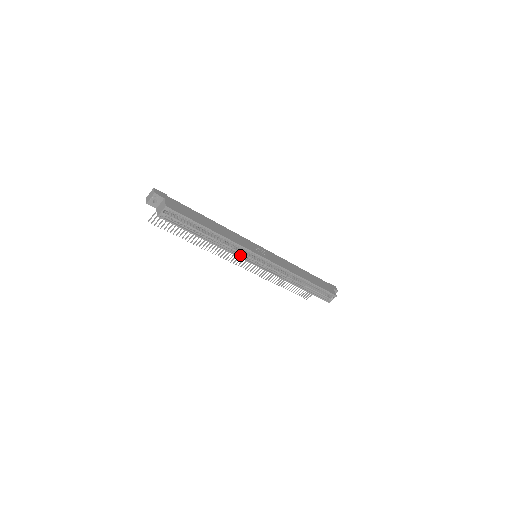
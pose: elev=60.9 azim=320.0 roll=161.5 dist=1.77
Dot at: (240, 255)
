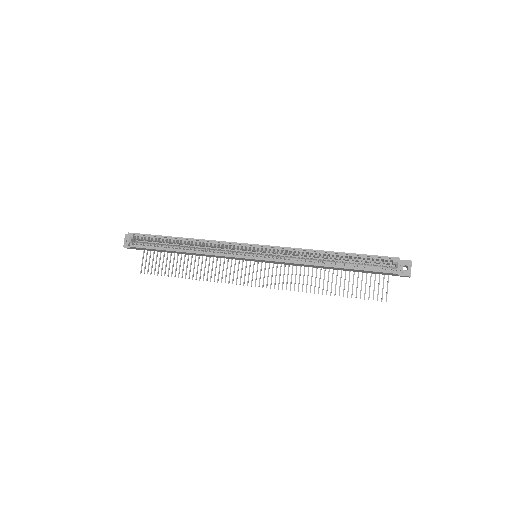
Dot at: (227, 254)
